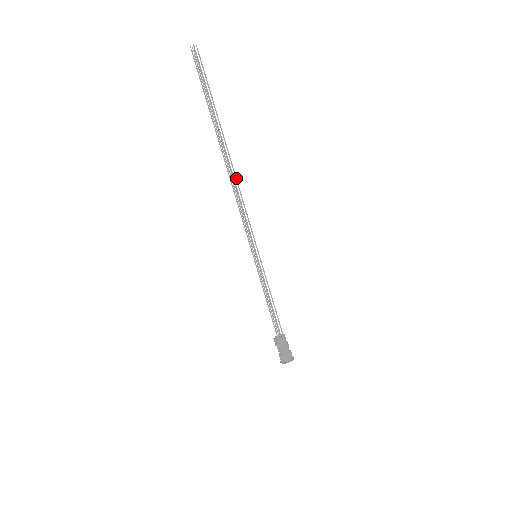
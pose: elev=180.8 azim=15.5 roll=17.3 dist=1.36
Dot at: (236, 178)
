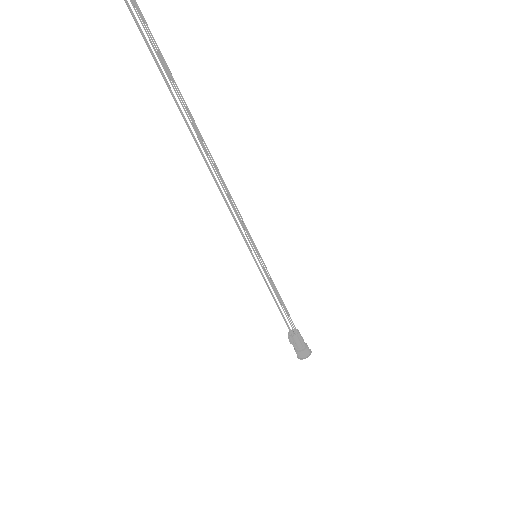
Dot at: (217, 168)
